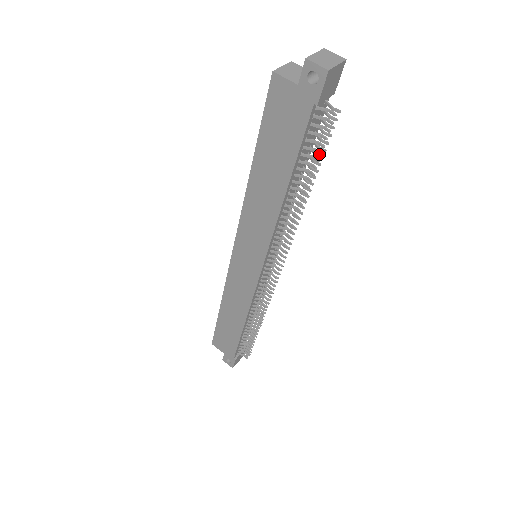
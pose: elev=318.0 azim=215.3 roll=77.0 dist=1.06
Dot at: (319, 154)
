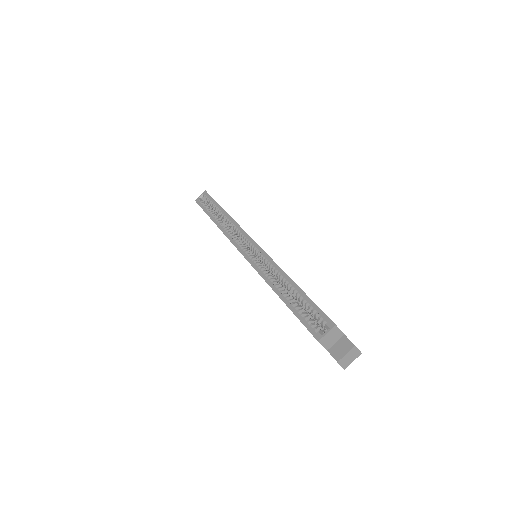
Dot at: occluded
